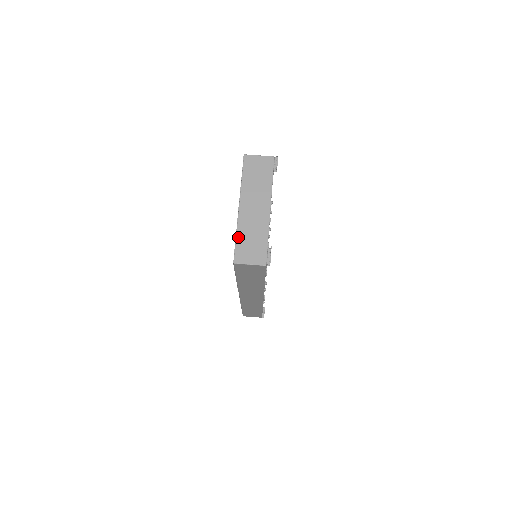
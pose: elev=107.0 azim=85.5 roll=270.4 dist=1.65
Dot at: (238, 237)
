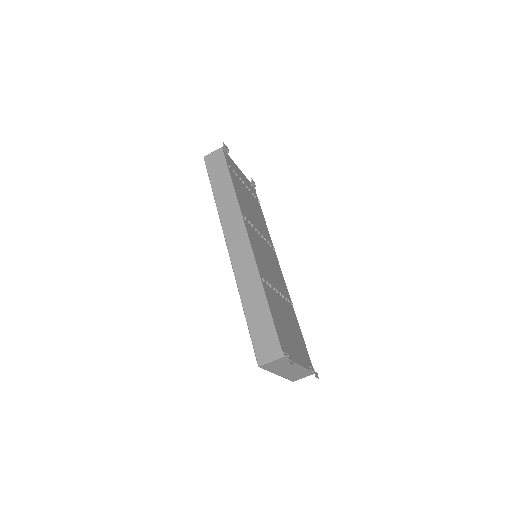
Dot at: (288, 378)
